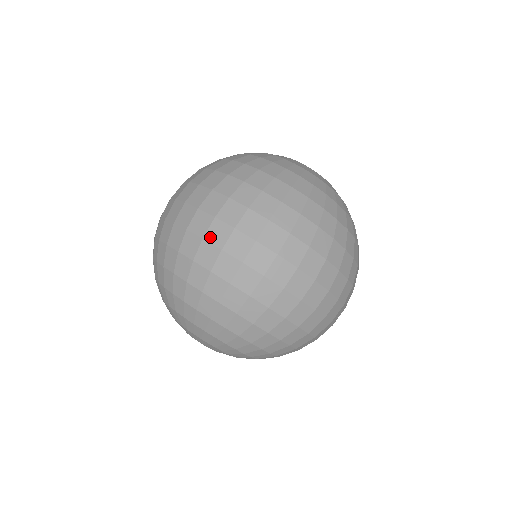
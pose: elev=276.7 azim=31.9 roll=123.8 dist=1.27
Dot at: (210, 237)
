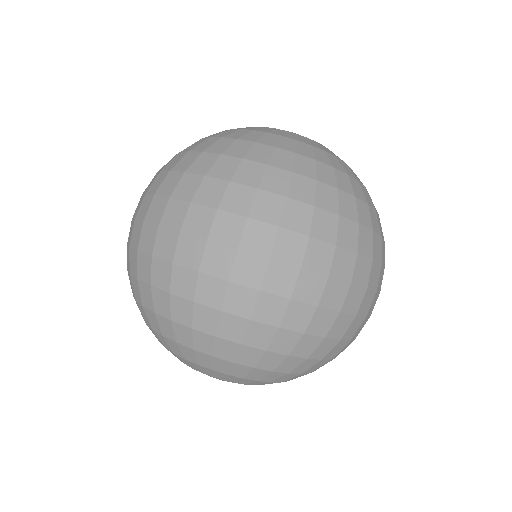
Dot at: (132, 242)
